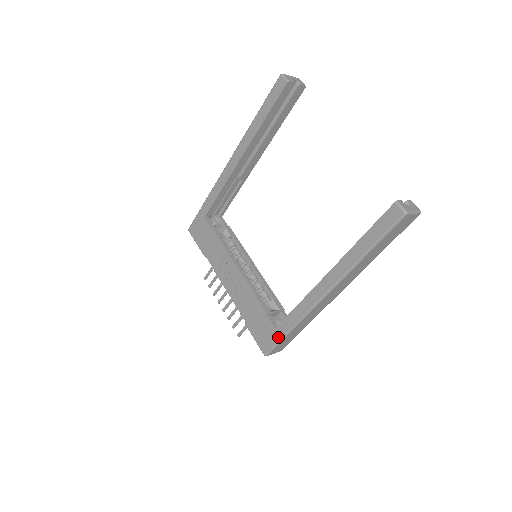
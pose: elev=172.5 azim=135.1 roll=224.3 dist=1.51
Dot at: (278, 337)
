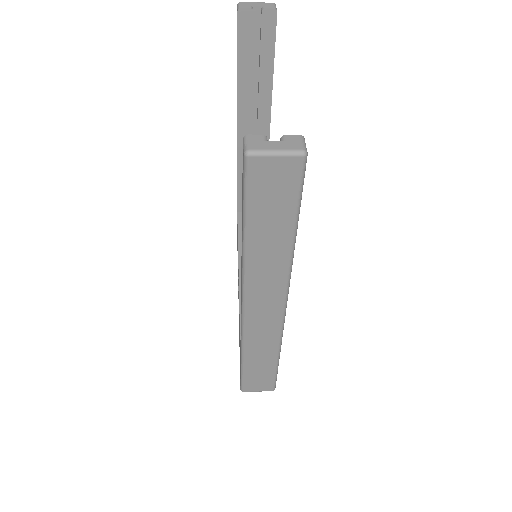
Dot at: (240, 366)
